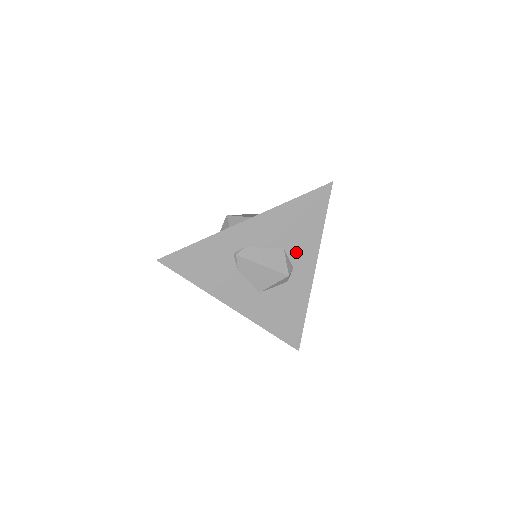
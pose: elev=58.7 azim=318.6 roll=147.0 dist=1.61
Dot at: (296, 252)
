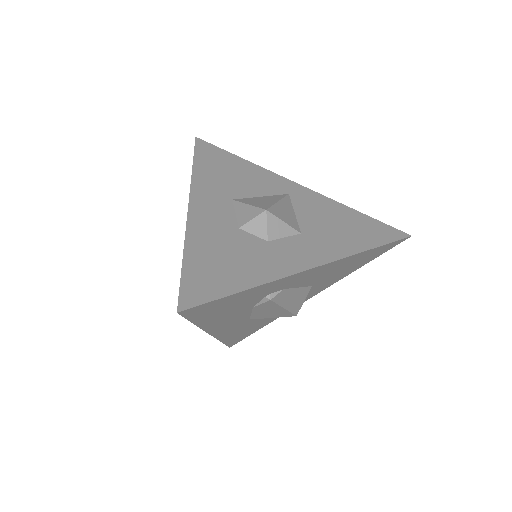
Dot at: (316, 287)
